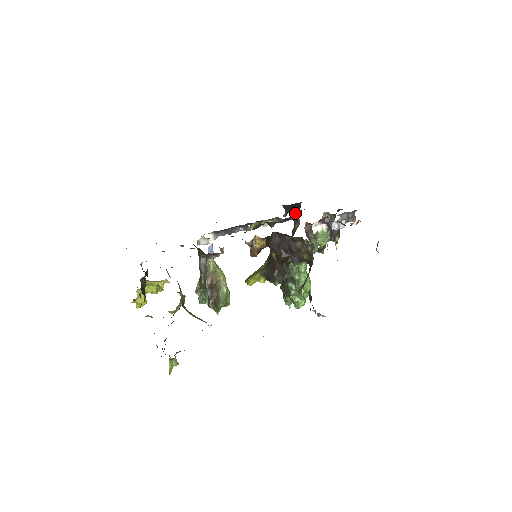
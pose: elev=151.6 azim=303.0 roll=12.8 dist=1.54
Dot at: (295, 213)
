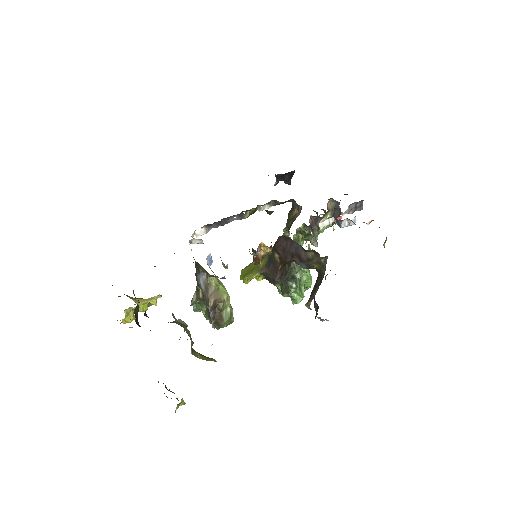
Dot at: (287, 181)
